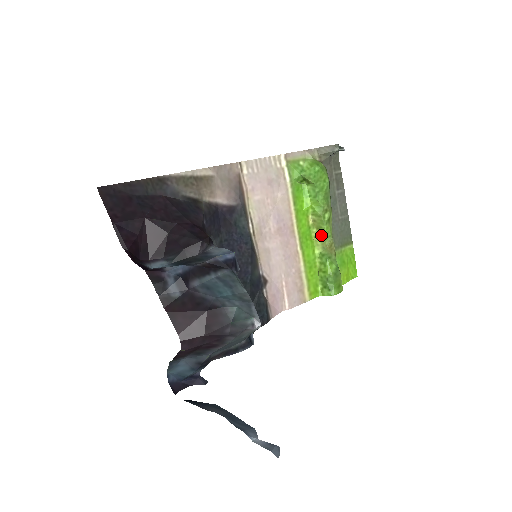
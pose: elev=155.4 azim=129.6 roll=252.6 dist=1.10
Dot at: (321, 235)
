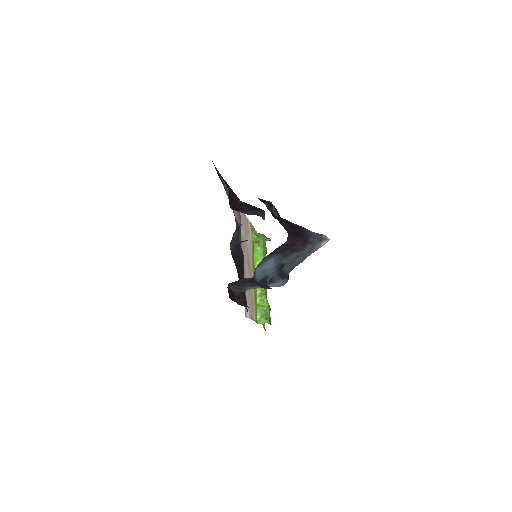
Dot at: occluded
